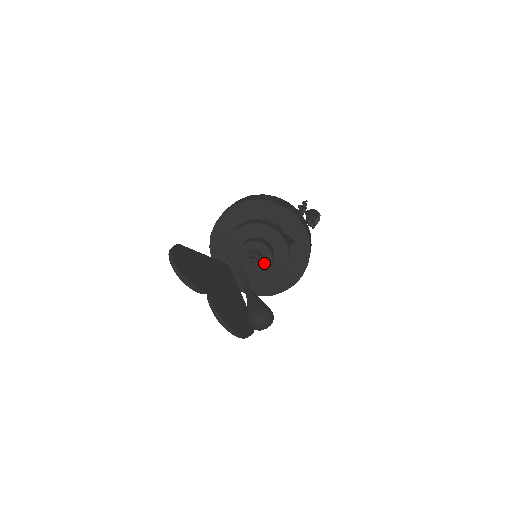
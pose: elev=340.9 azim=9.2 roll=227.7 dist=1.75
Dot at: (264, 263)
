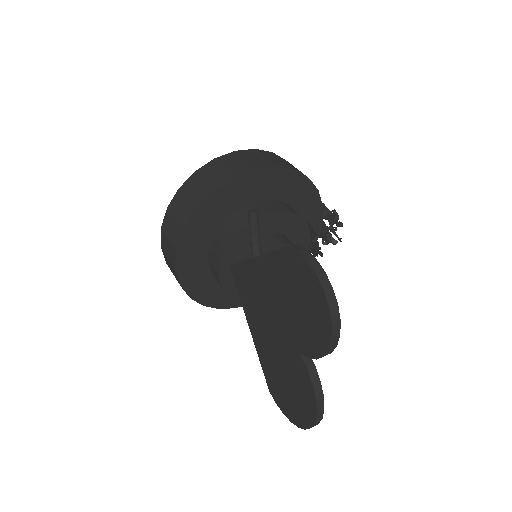
Dot at: occluded
